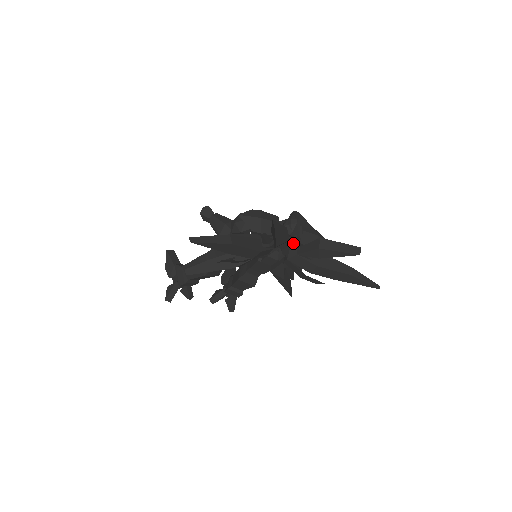
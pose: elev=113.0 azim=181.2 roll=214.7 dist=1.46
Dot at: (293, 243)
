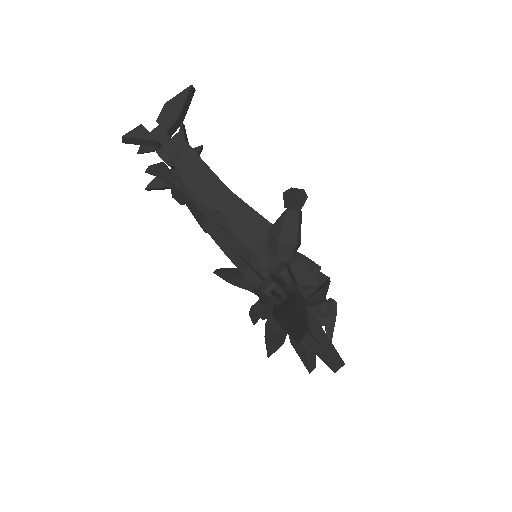
Dot at: occluded
